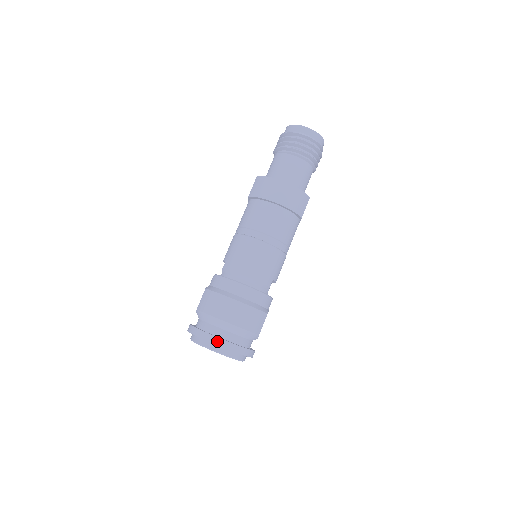
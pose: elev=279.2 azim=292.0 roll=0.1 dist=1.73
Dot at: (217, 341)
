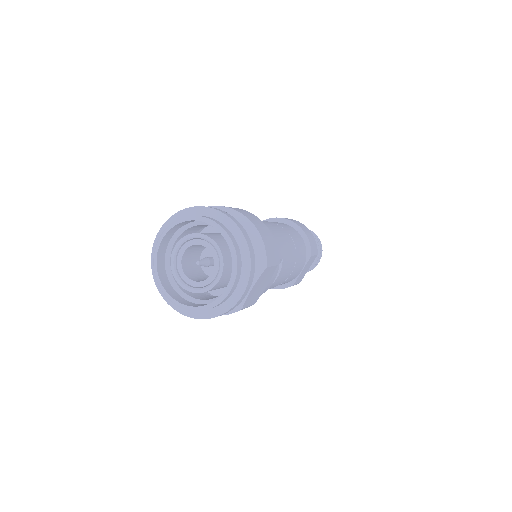
Dot at: (226, 213)
